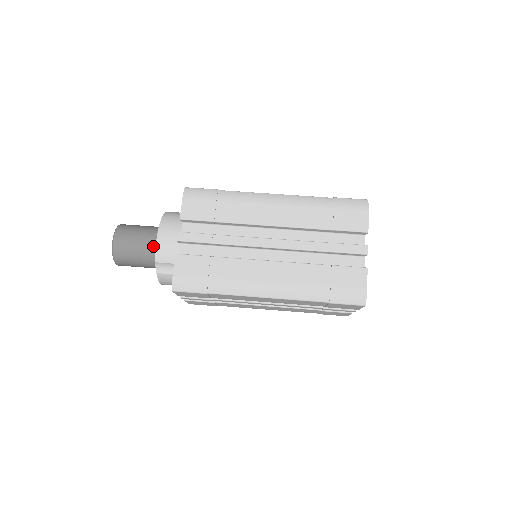
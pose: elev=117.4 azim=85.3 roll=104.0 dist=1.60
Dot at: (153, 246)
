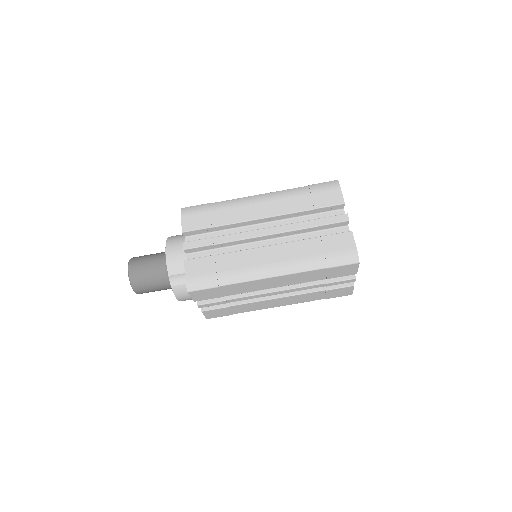
Dot at: (164, 266)
